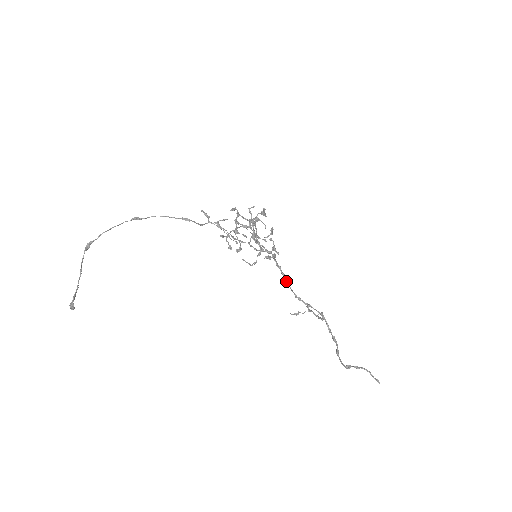
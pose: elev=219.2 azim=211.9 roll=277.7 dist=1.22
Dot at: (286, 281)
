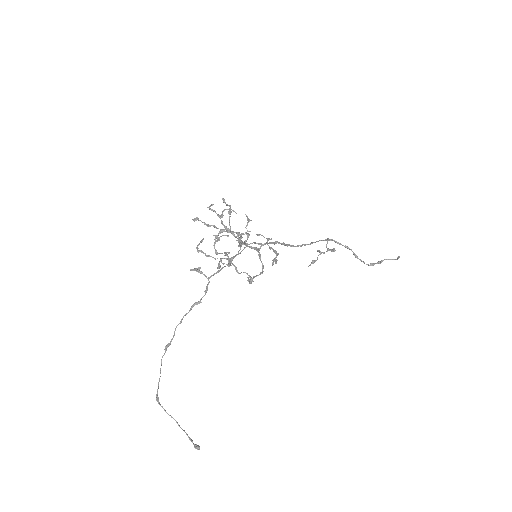
Dot at: occluded
